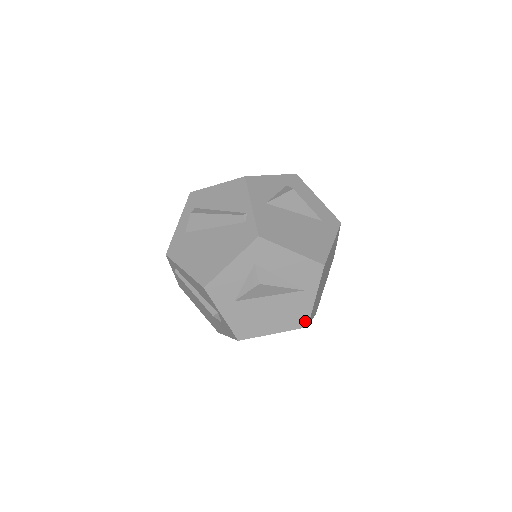
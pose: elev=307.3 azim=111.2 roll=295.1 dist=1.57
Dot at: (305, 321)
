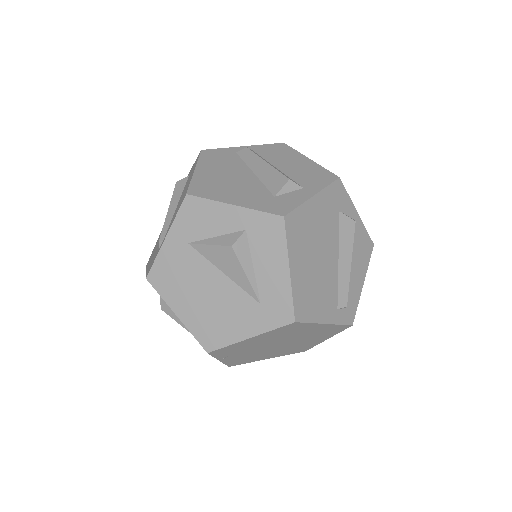
Dot at: occluded
